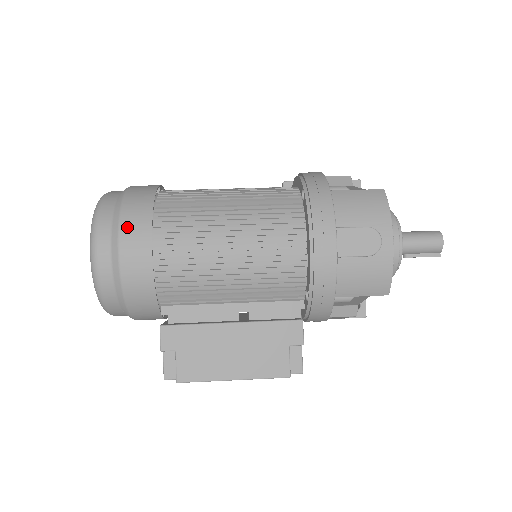
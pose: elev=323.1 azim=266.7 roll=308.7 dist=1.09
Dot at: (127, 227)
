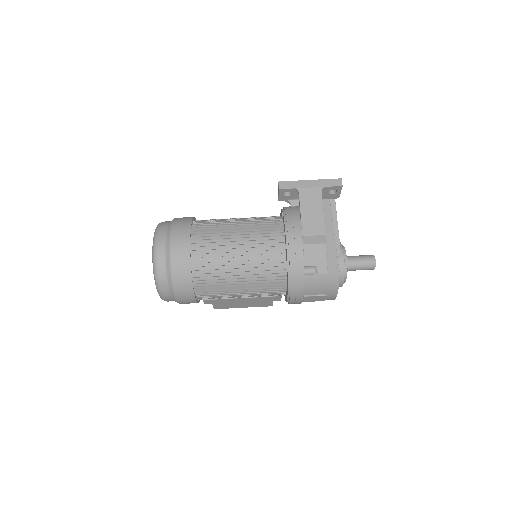
Dot at: (180, 295)
